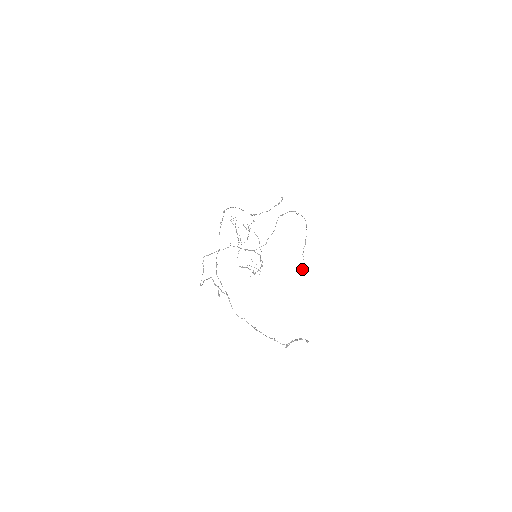
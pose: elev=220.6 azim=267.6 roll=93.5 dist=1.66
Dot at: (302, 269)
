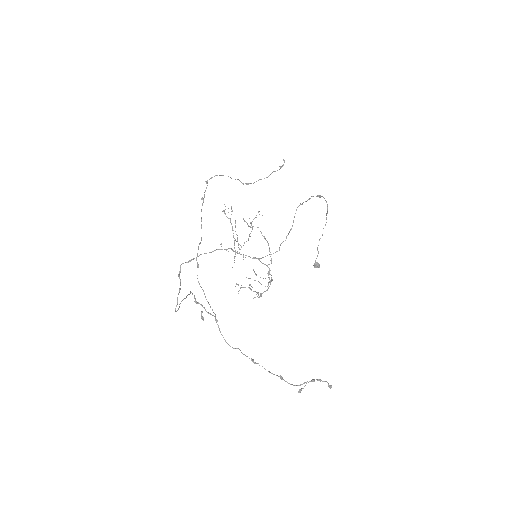
Dot at: (315, 267)
